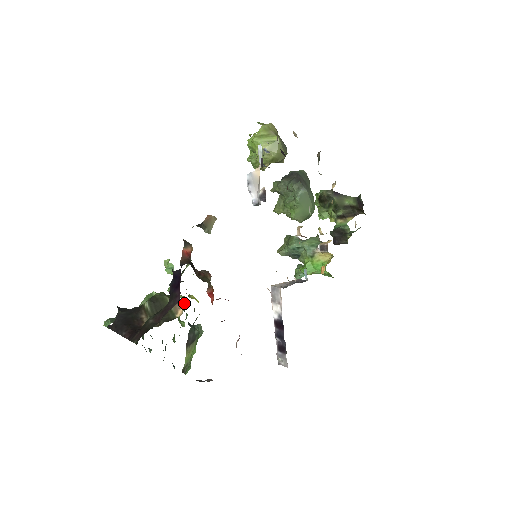
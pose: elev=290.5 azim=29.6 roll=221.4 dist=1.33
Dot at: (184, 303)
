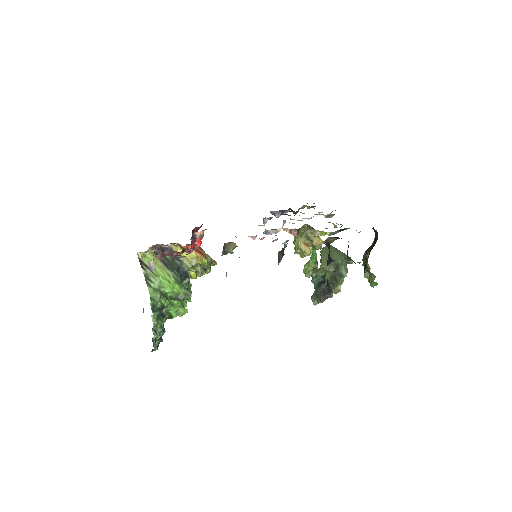
Dot at: occluded
